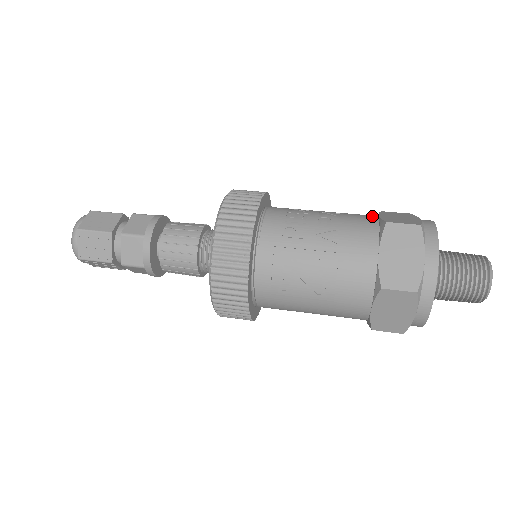
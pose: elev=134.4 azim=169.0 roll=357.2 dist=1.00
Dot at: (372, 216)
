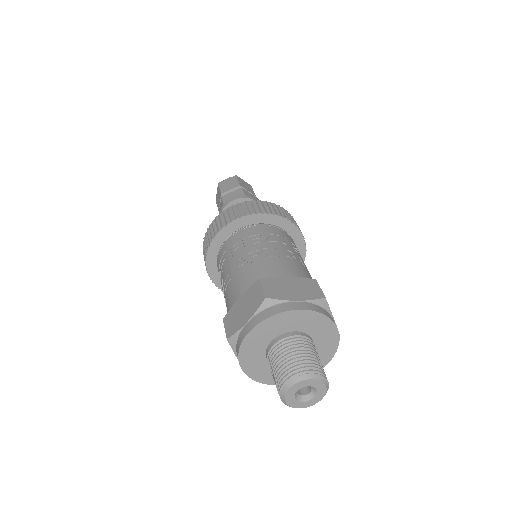
Dot at: (284, 273)
